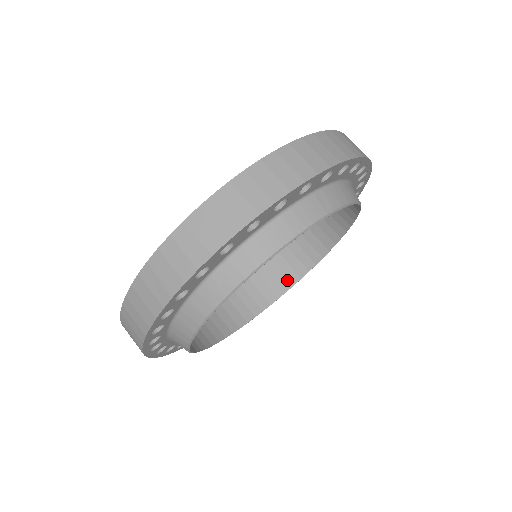
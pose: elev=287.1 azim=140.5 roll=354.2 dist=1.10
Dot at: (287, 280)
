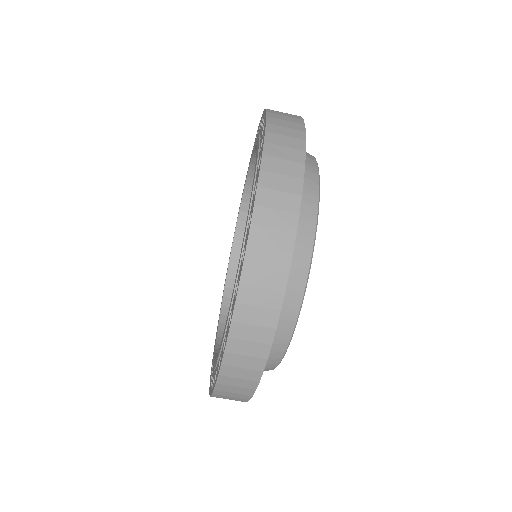
Dot at: occluded
